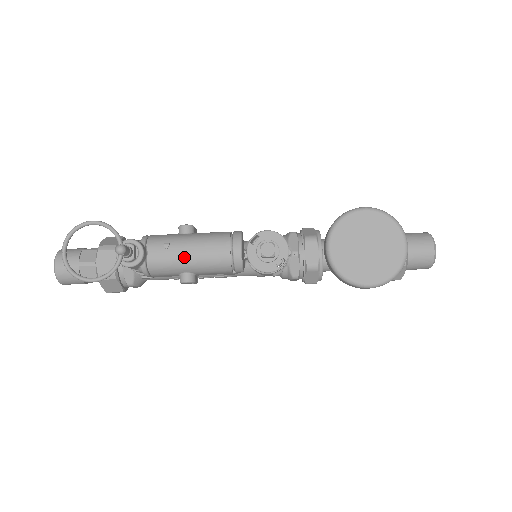
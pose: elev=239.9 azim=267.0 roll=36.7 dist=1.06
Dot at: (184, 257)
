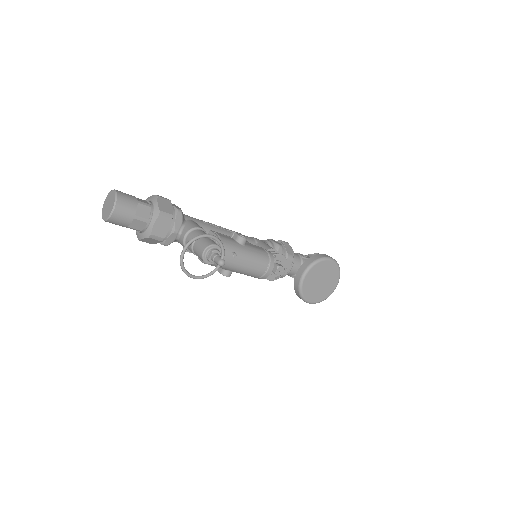
Dot at: (239, 265)
